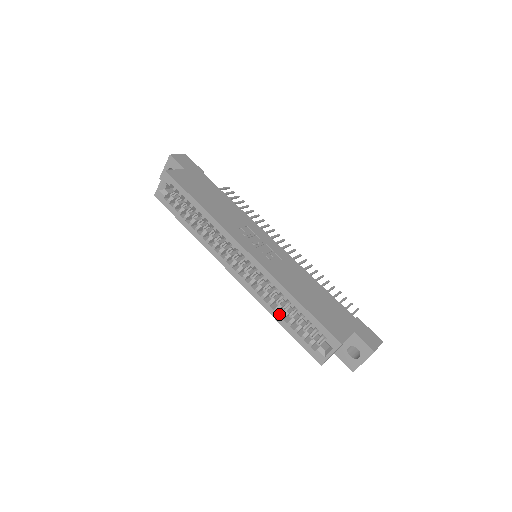
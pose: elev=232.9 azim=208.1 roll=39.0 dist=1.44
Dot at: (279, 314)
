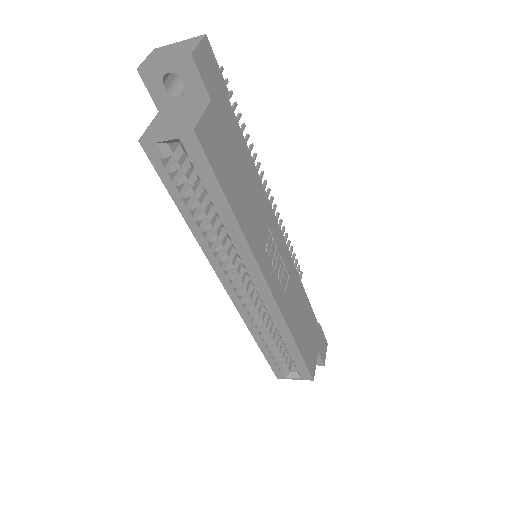
Dot at: (263, 339)
